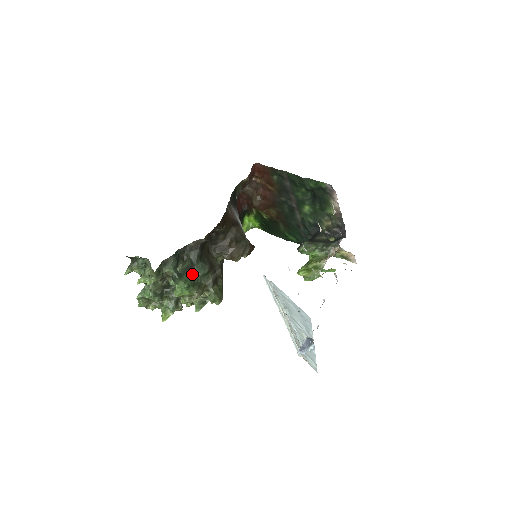
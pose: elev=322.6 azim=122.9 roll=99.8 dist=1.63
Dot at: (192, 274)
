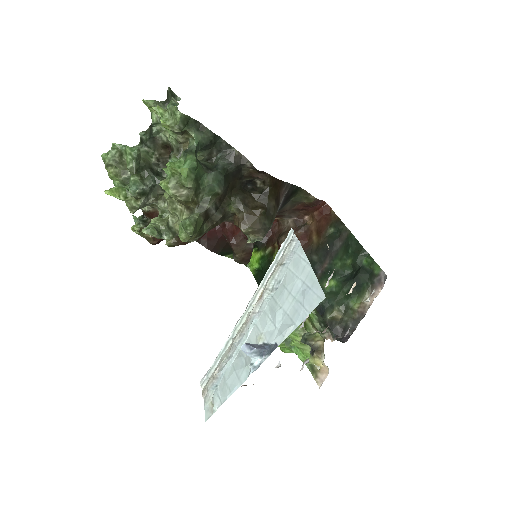
Dot at: (206, 171)
